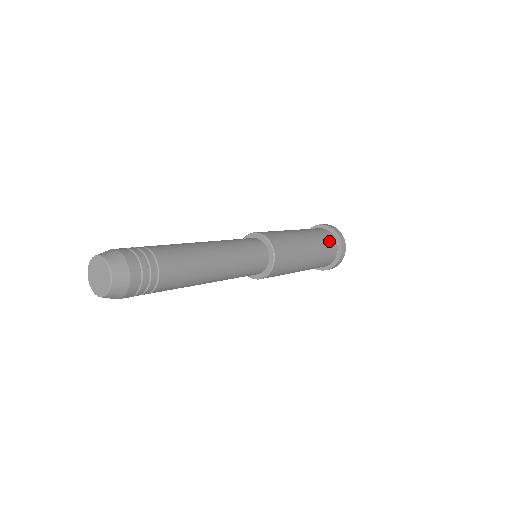
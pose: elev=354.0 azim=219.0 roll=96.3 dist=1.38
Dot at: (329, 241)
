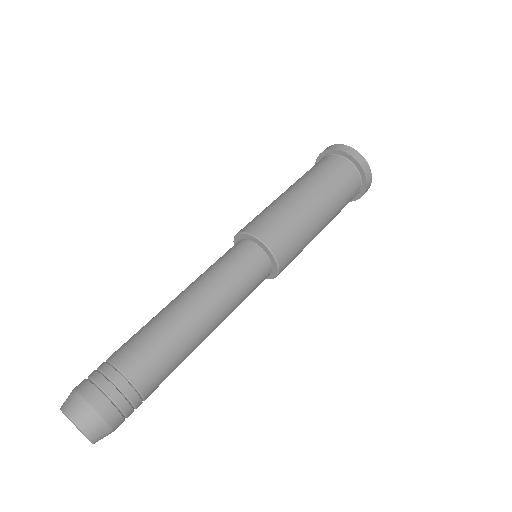
Dot at: (338, 169)
